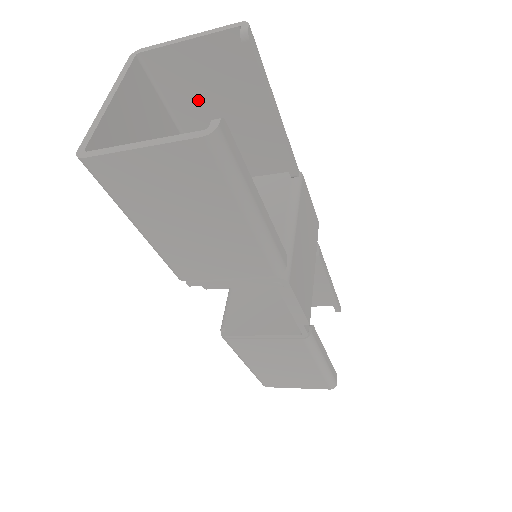
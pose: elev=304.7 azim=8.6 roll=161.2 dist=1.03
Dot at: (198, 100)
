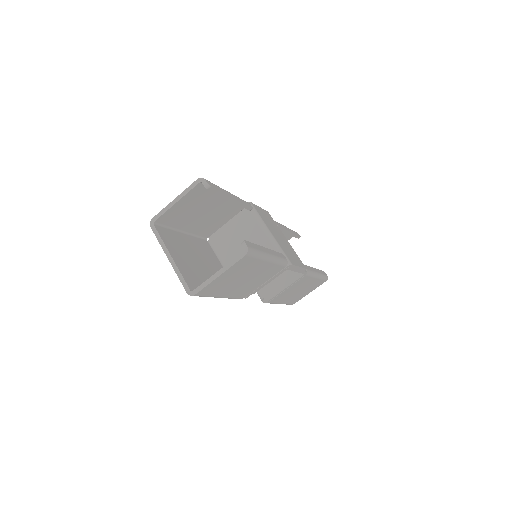
Dot at: (189, 216)
